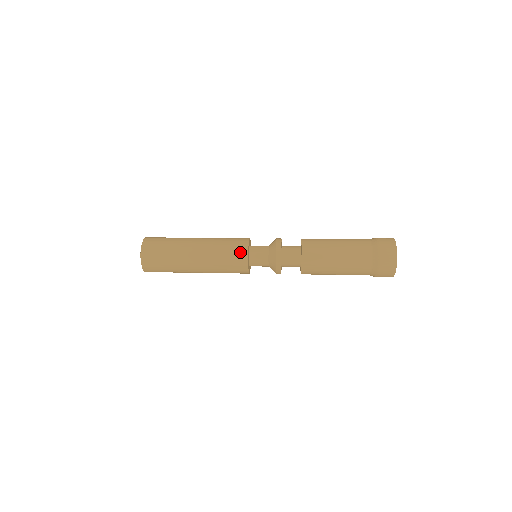
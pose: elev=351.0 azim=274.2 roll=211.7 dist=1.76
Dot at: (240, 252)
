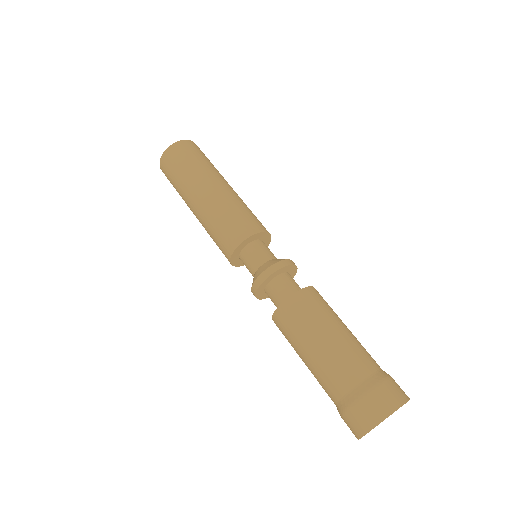
Dot at: (239, 231)
